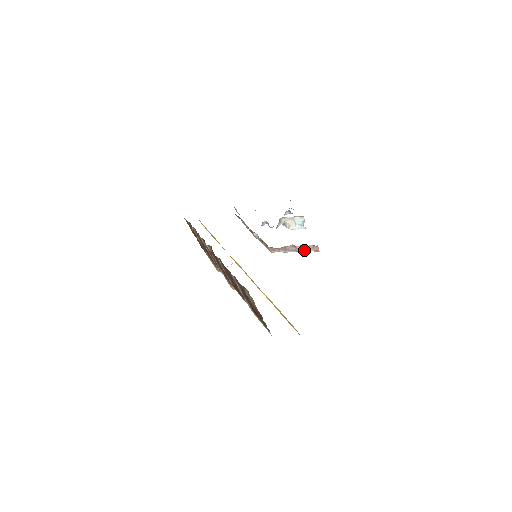
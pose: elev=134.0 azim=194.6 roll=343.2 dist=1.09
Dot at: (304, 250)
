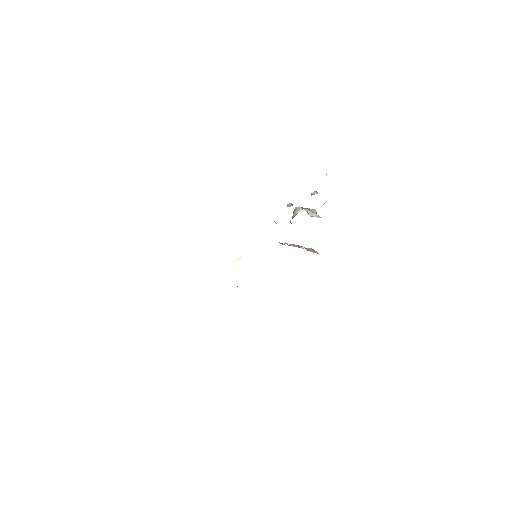
Dot at: (307, 250)
